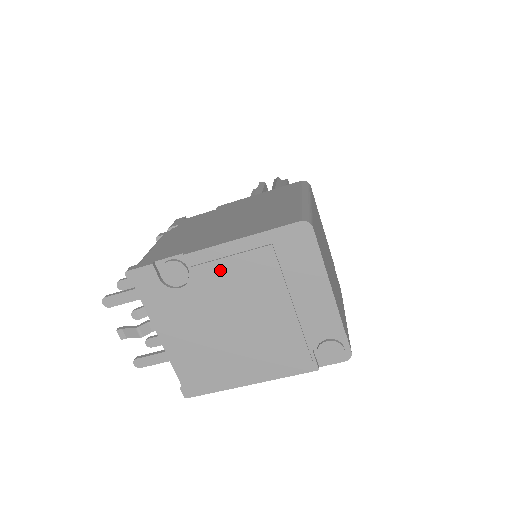
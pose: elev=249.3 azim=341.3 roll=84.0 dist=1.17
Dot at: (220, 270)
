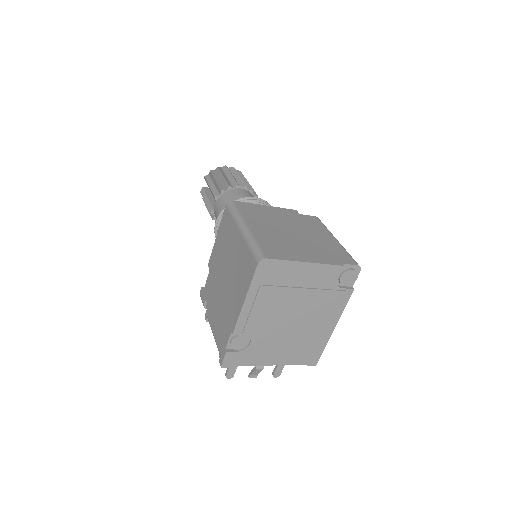
Dot at: (255, 319)
